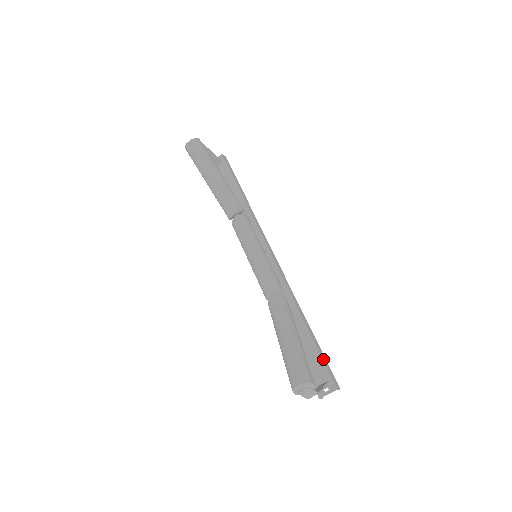
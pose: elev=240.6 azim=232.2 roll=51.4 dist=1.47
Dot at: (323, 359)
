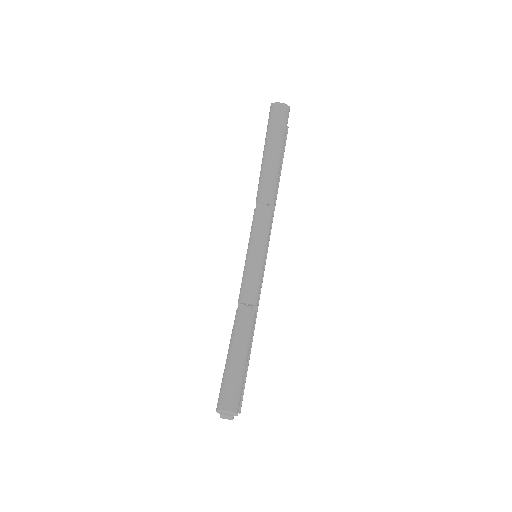
Dot at: occluded
